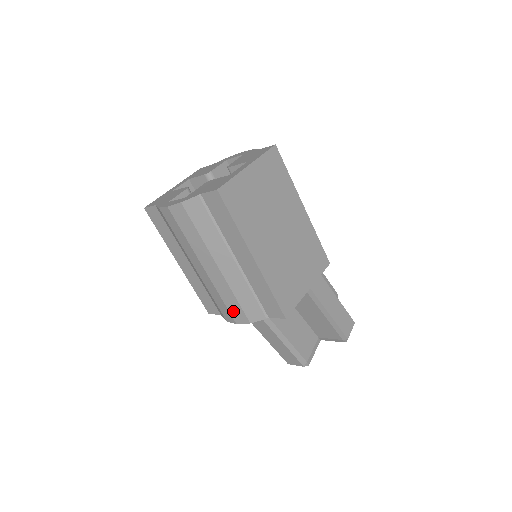
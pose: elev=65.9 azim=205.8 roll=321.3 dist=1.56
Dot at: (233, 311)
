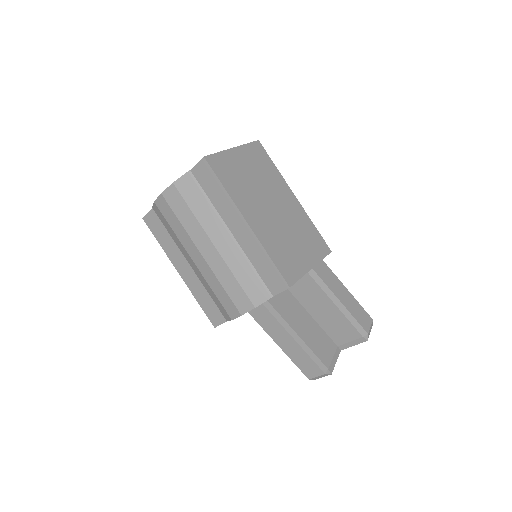
Dot at: (236, 298)
